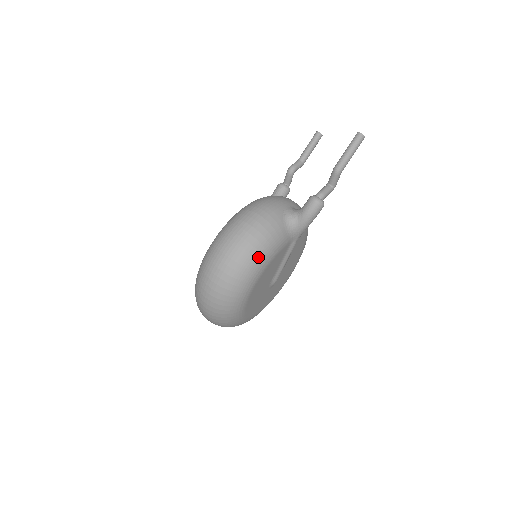
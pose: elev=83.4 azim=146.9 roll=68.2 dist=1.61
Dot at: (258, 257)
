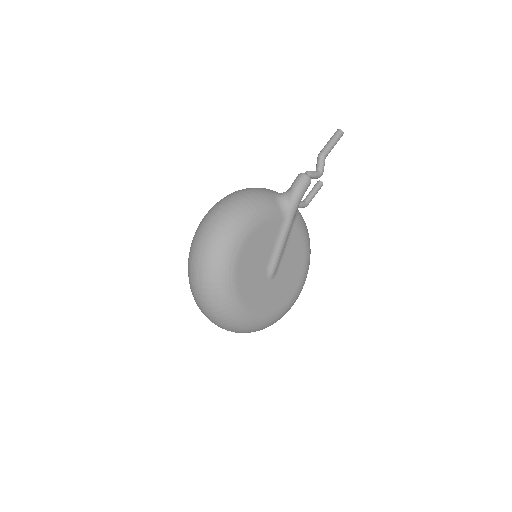
Dot at: (246, 211)
